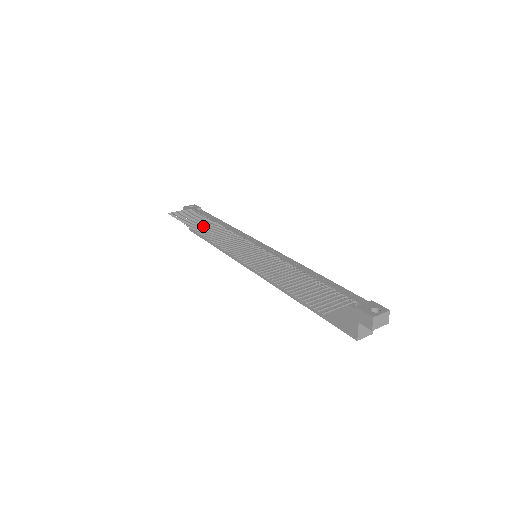
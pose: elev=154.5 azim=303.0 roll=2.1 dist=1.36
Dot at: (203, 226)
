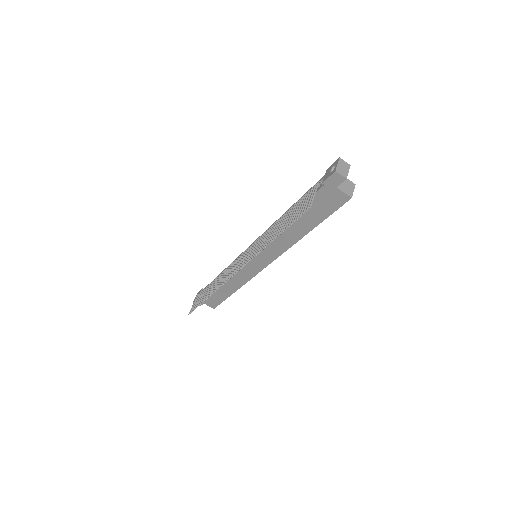
Dot at: (212, 289)
